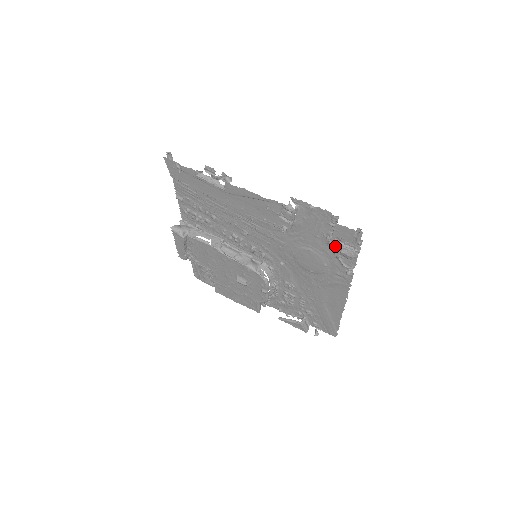
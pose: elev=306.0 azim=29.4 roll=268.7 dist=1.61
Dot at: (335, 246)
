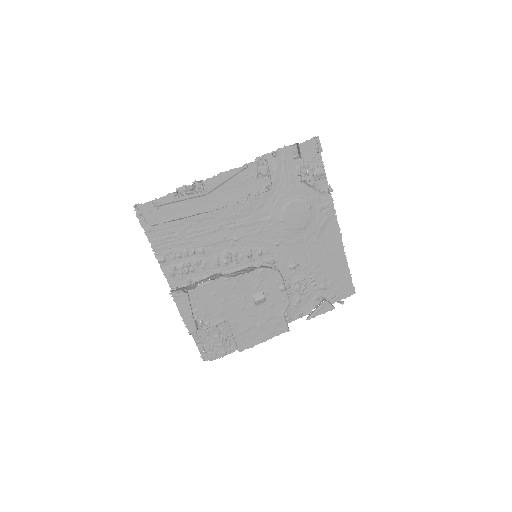
Dot at: (306, 178)
